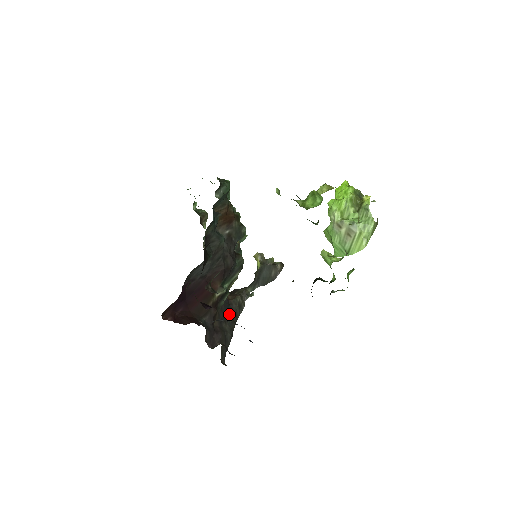
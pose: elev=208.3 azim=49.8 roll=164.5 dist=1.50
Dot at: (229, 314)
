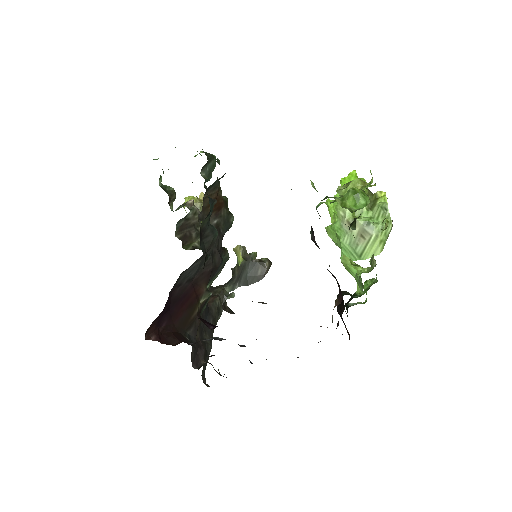
Dot at: (209, 321)
